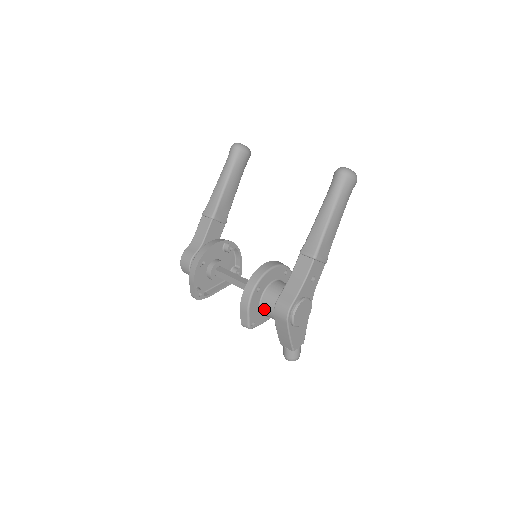
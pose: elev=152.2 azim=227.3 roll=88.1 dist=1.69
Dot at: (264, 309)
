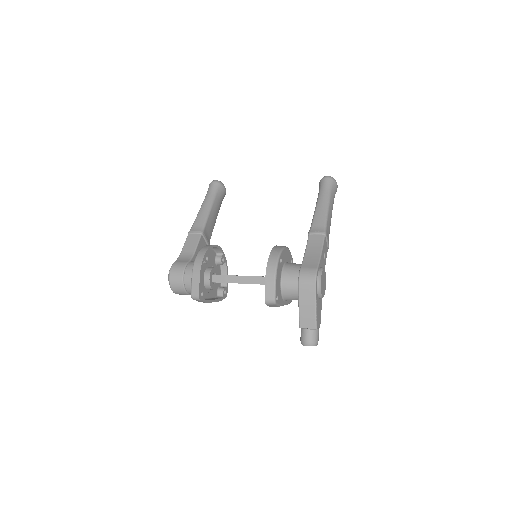
Dot at: (286, 283)
